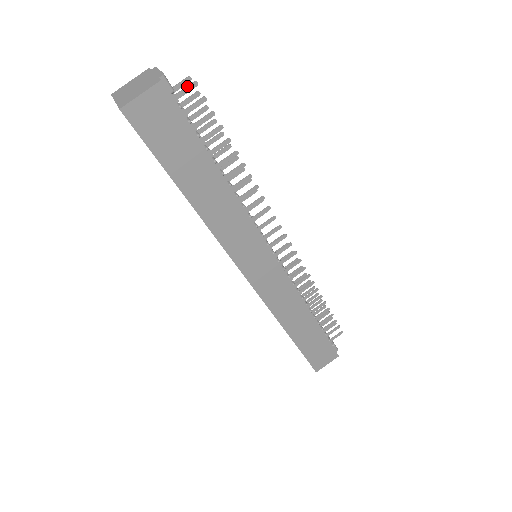
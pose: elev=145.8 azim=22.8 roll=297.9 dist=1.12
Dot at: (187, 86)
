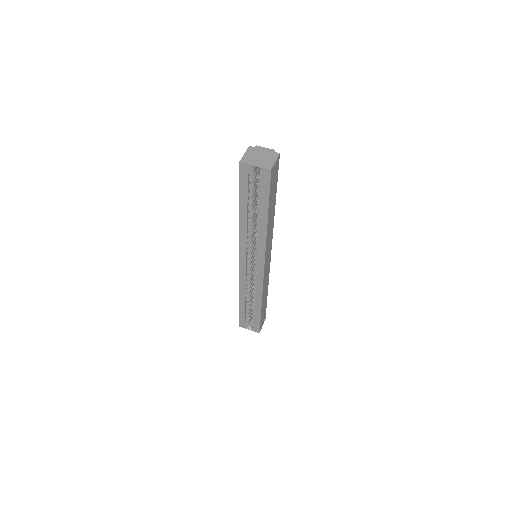
Dot at: occluded
